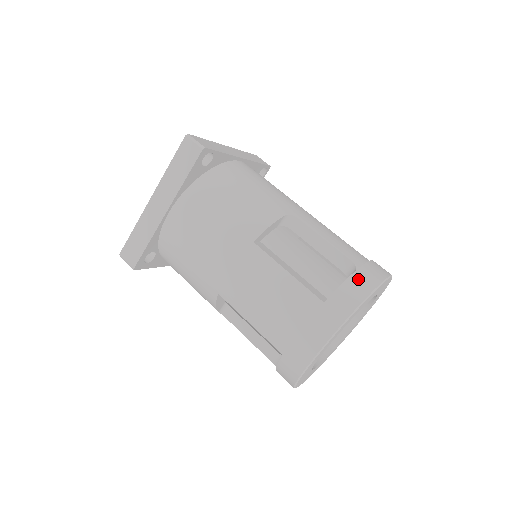
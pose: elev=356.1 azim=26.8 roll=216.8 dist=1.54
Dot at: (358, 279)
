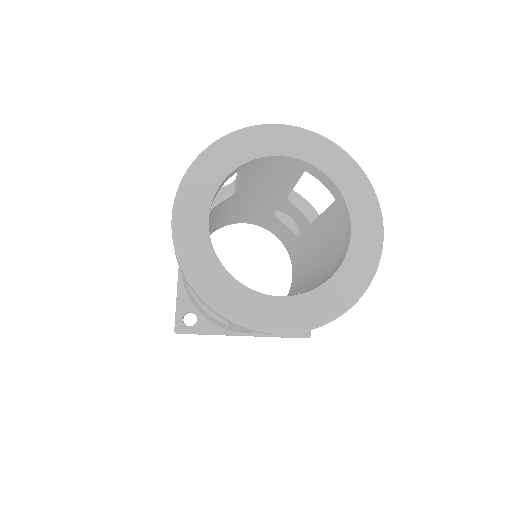
Dot at: occluded
